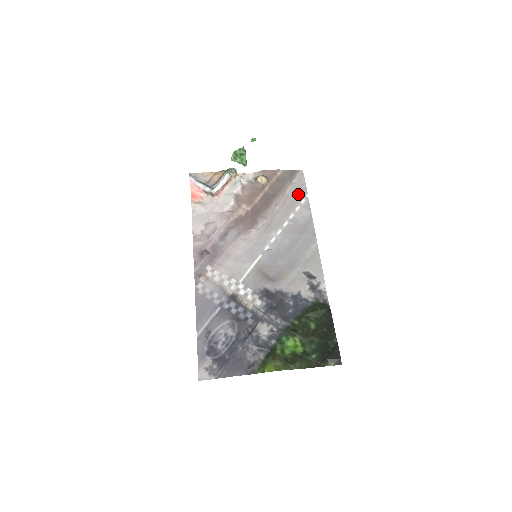
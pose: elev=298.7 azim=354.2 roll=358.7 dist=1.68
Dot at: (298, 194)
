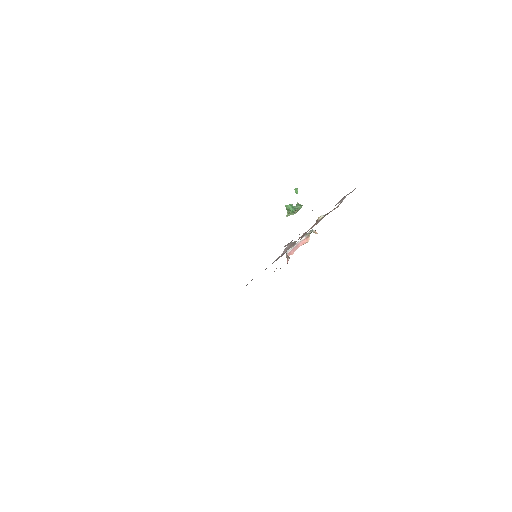
Dot at: occluded
